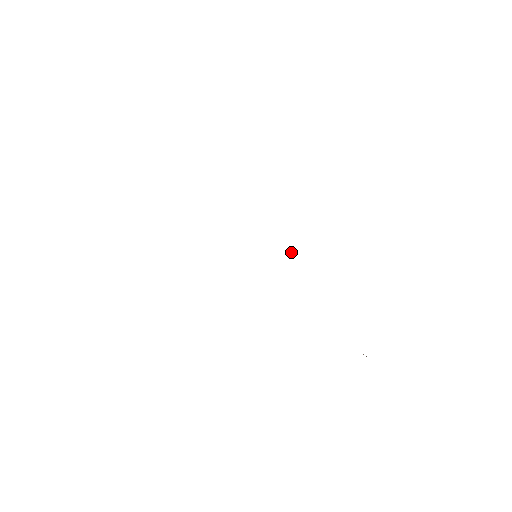
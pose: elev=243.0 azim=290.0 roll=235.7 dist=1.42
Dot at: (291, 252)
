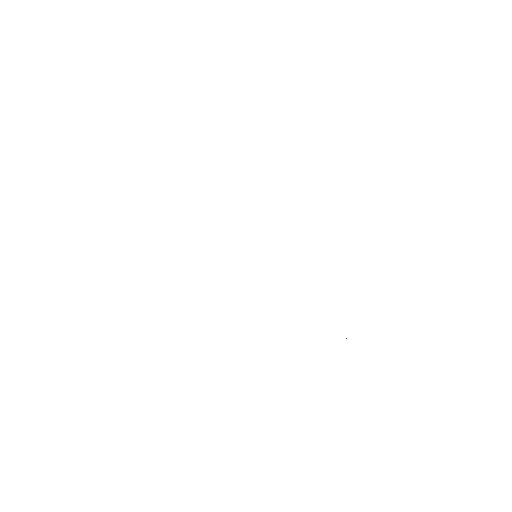
Dot at: occluded
